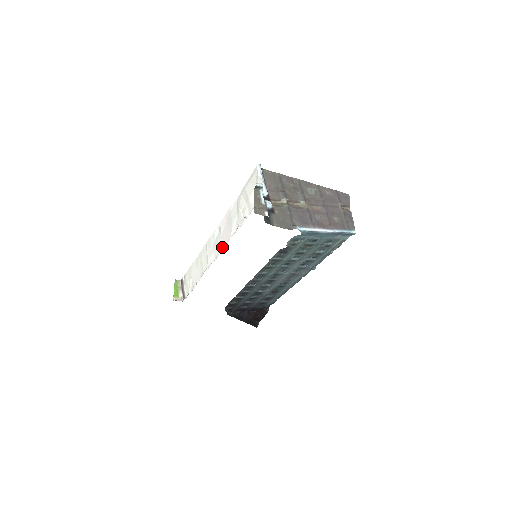
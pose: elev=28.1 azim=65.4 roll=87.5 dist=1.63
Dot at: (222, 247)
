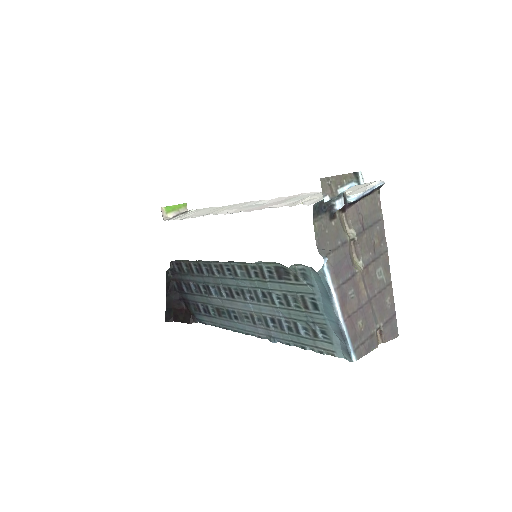
Dot at: (249, 210)
